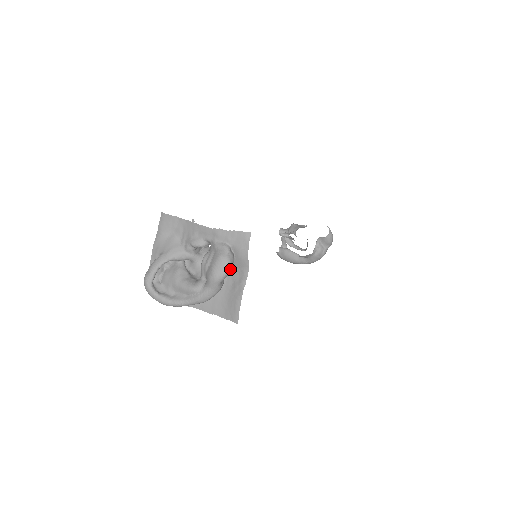
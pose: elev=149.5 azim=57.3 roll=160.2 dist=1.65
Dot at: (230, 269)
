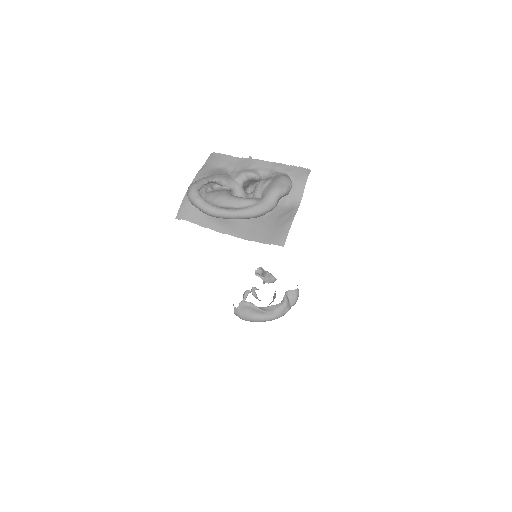
Dot at: (290, 189)
